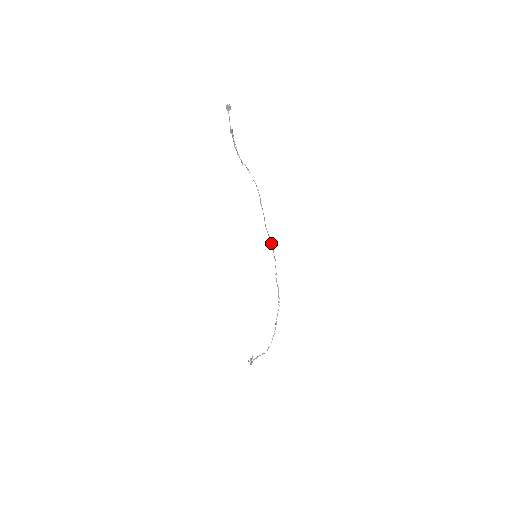
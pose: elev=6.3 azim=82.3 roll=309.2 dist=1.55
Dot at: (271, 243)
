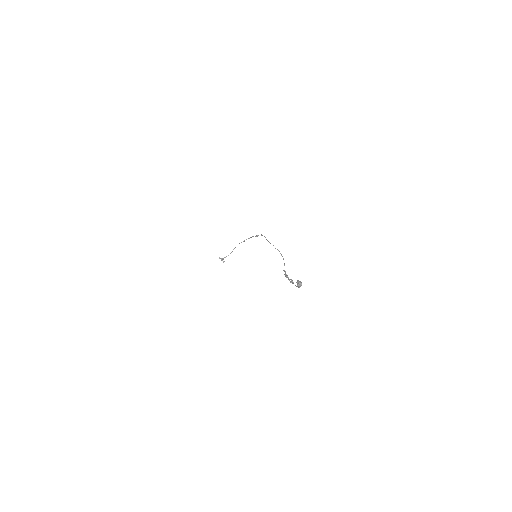
Dot at: occluded
